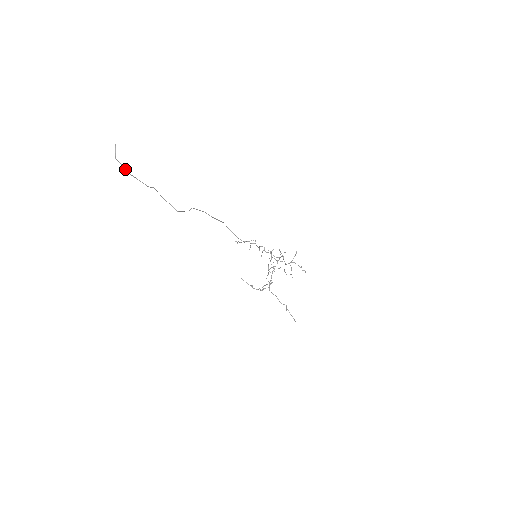
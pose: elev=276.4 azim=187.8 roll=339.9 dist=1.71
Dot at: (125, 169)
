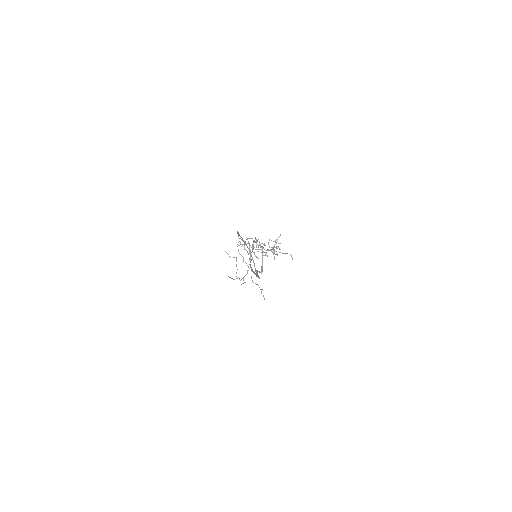
Dot at: (258, 276)
